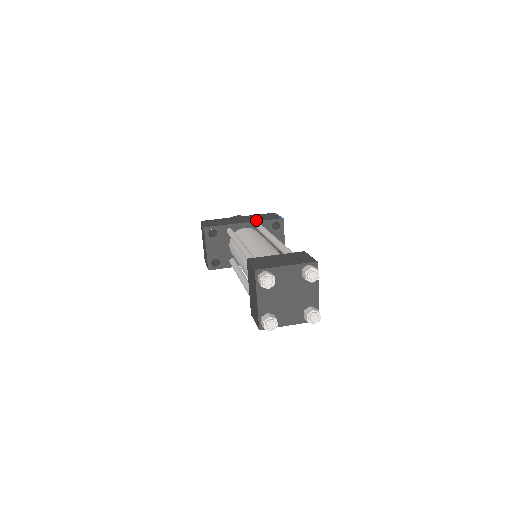
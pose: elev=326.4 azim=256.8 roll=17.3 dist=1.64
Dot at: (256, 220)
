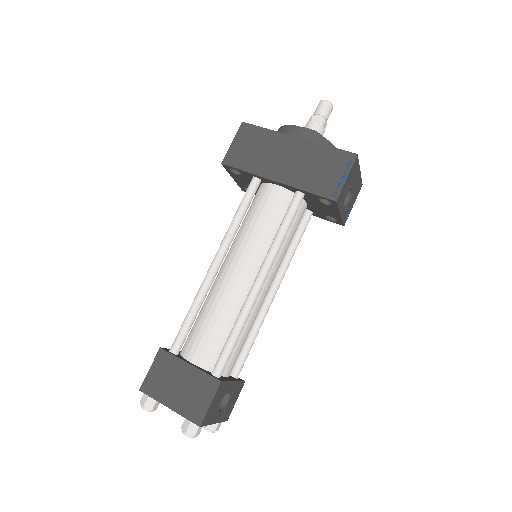
Dot at: (296, 182)
